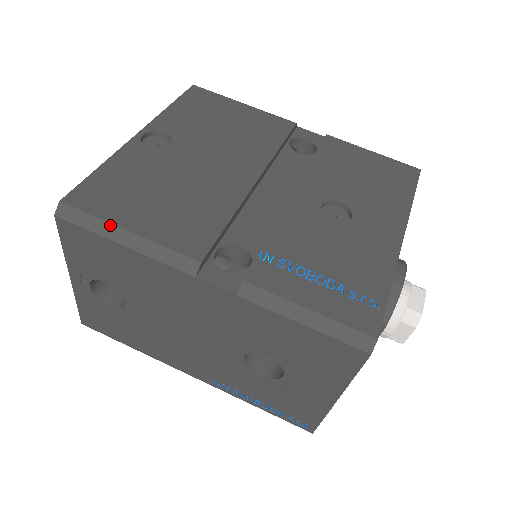
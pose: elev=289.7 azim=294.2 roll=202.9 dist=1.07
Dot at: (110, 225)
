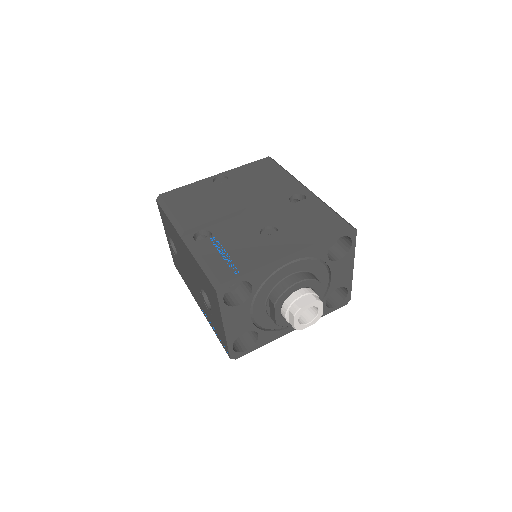
Dot at: (168, 208)
